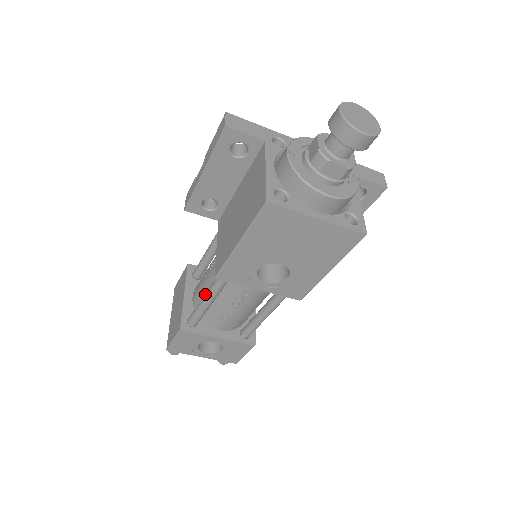
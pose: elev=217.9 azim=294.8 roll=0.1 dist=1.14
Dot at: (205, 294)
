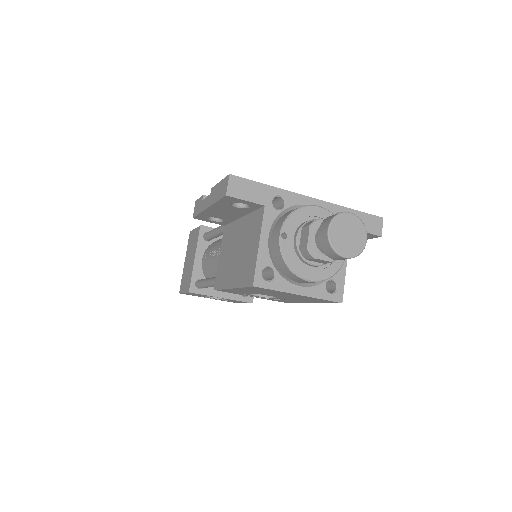
Dot at: (209, 281)
